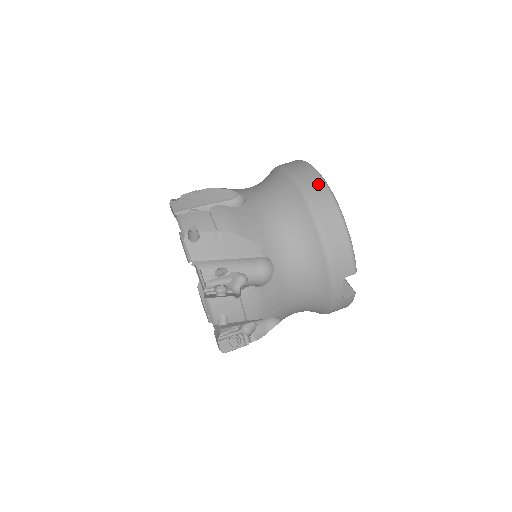
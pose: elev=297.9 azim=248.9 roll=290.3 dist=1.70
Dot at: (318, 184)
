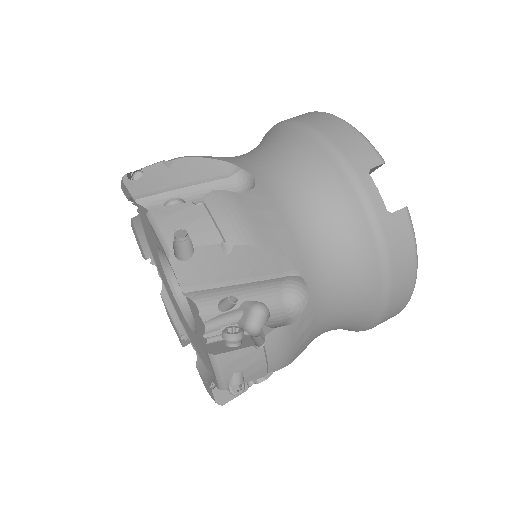
Dot at: occluded
